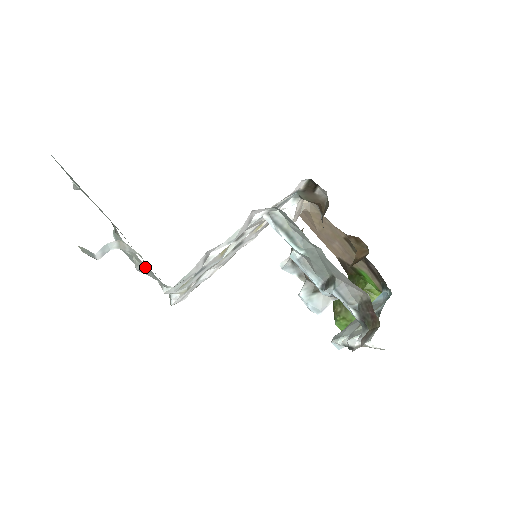
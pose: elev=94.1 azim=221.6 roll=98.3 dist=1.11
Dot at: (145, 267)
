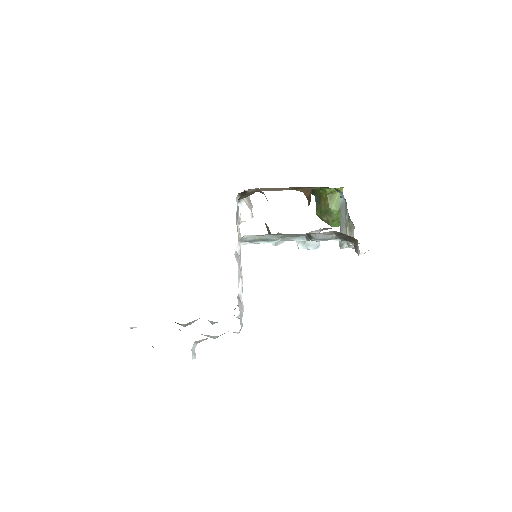
Dot at: occluded
